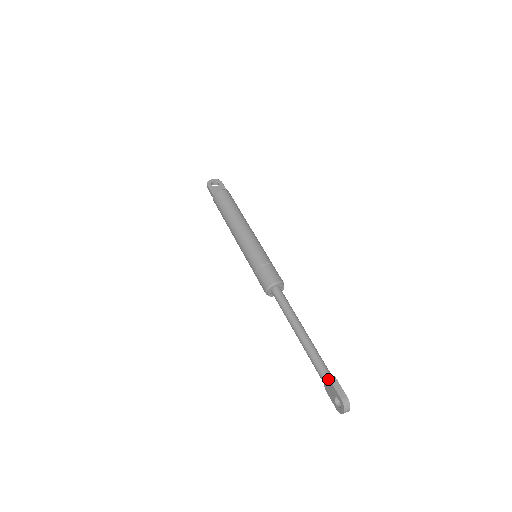
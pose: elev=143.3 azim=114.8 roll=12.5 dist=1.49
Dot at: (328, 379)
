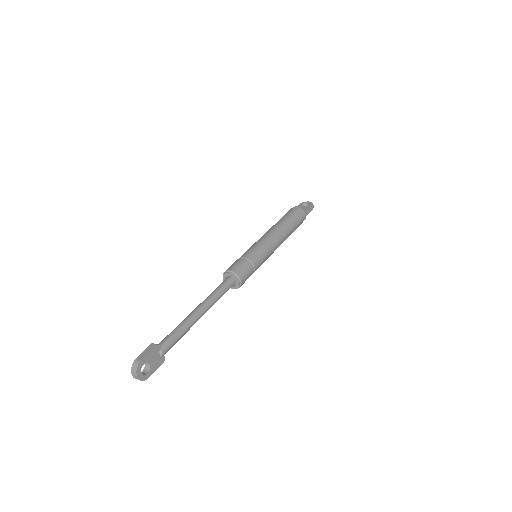
Dot at: (153, 343)
